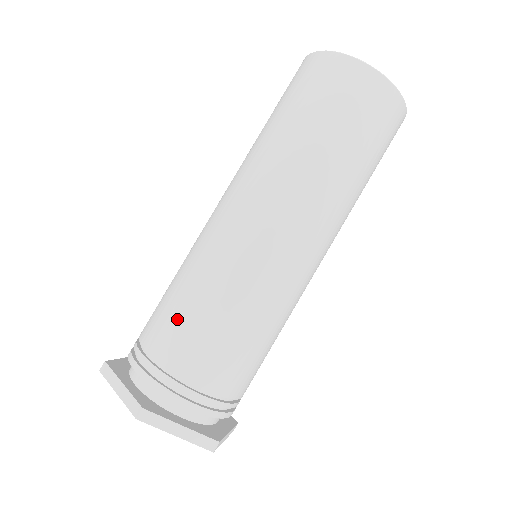
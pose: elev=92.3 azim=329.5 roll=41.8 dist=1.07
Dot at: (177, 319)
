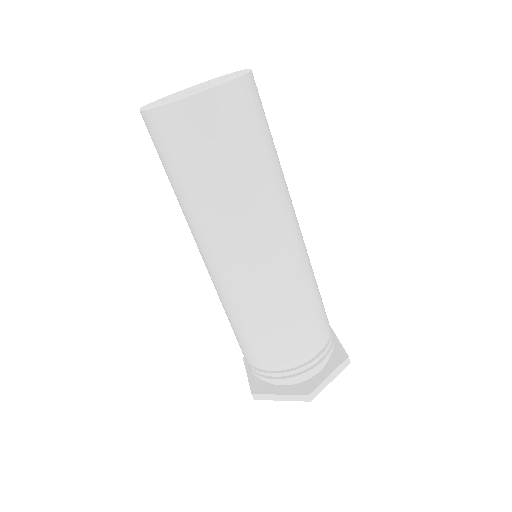
Dot at: (235, 335)
